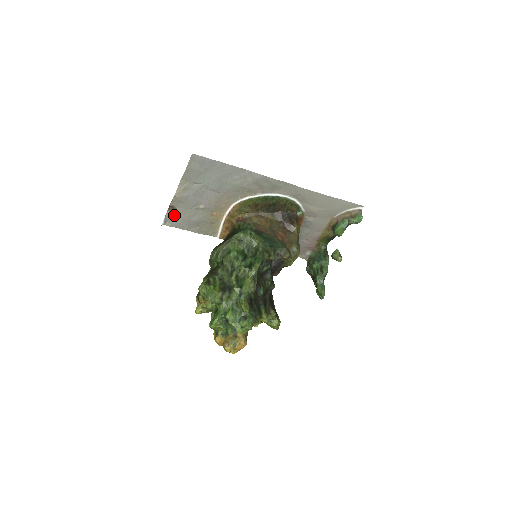
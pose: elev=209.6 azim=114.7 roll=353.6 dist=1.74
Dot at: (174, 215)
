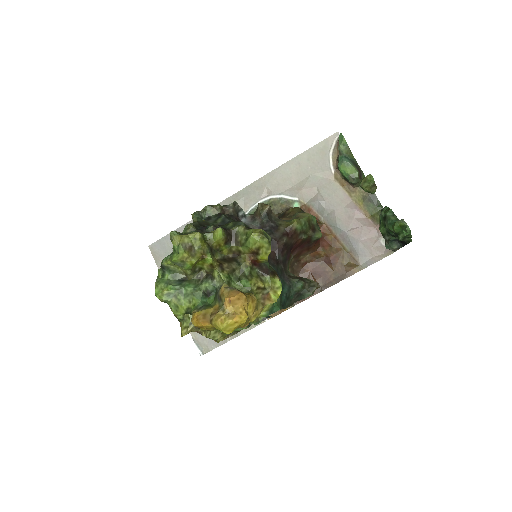
Dot at: occluded
